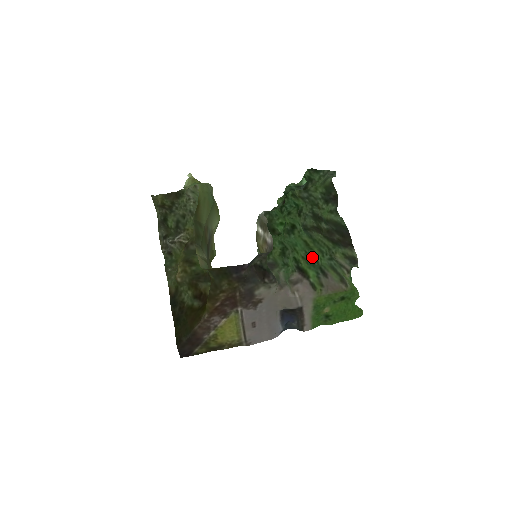
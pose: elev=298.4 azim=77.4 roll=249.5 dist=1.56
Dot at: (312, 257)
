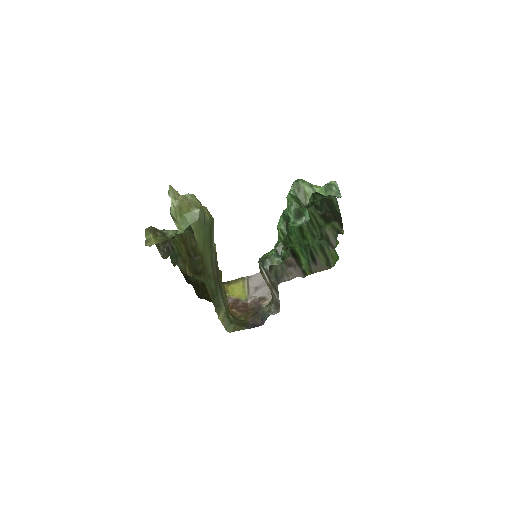
Dot at: (305, 244)
